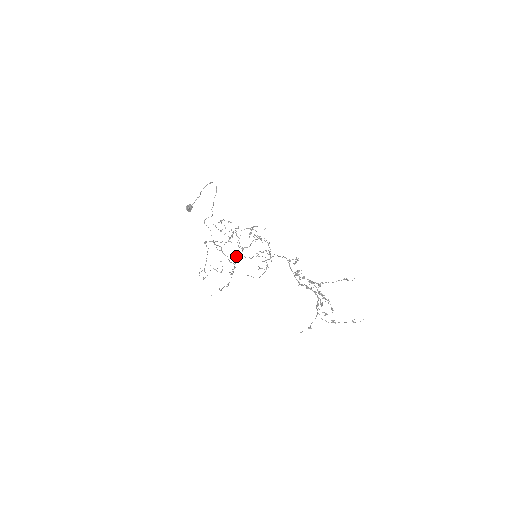
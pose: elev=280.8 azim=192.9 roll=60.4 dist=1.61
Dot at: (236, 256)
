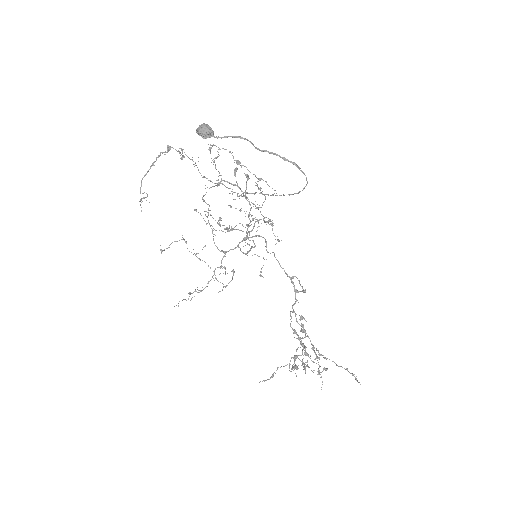
Dot at: occluded
